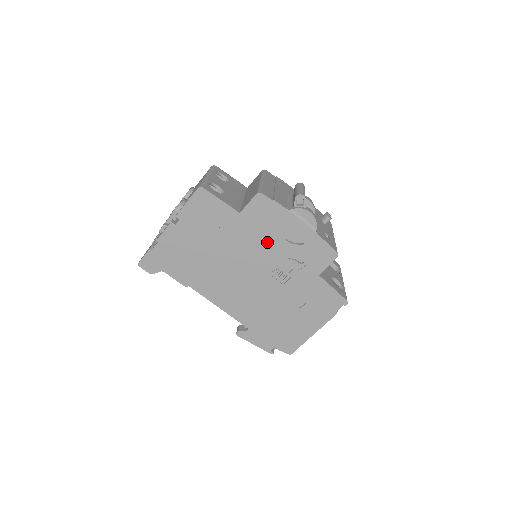
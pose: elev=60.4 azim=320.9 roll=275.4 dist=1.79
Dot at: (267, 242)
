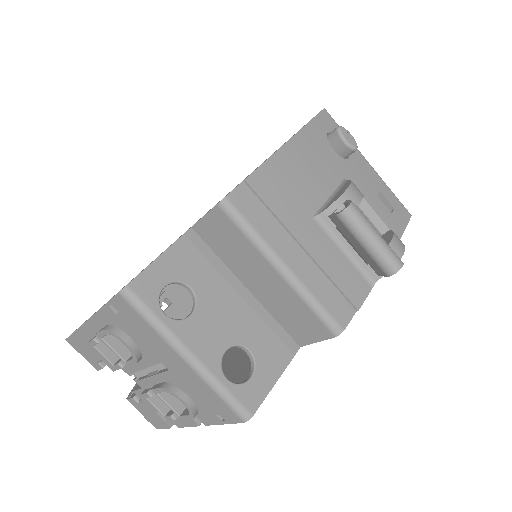
Dot at: occluded
